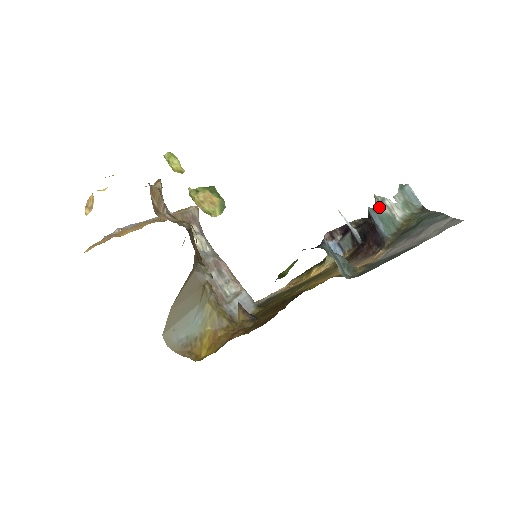
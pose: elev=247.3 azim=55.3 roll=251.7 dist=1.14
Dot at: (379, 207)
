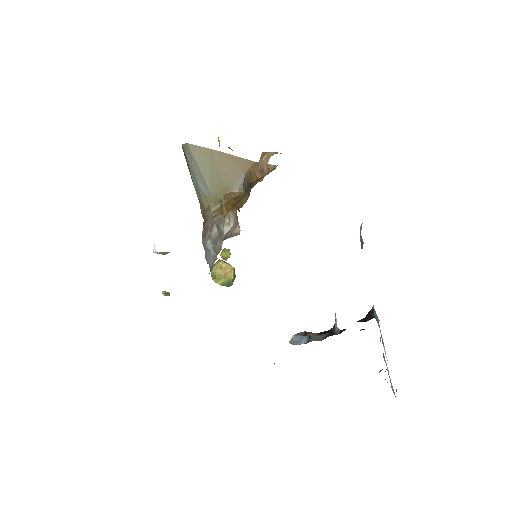
Dot at: occluded
